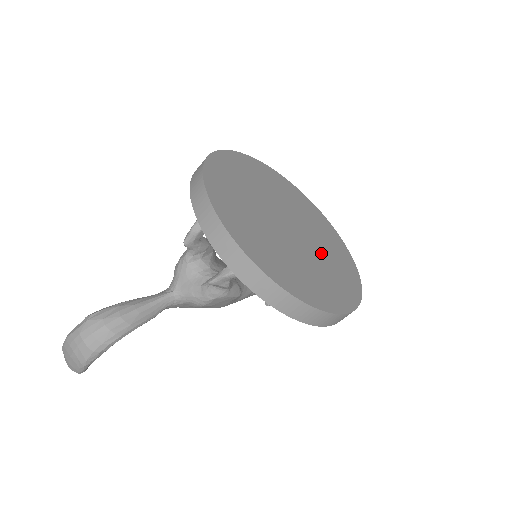
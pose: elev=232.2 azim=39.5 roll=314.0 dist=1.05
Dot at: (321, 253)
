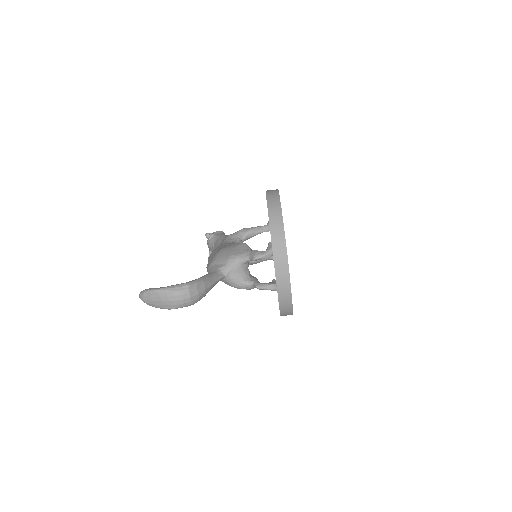
Dot at: occluded
